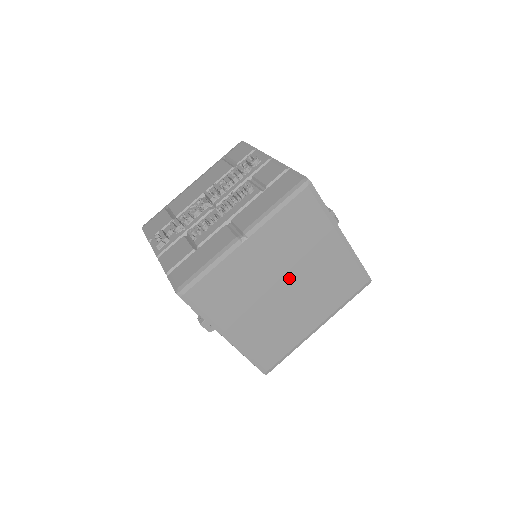
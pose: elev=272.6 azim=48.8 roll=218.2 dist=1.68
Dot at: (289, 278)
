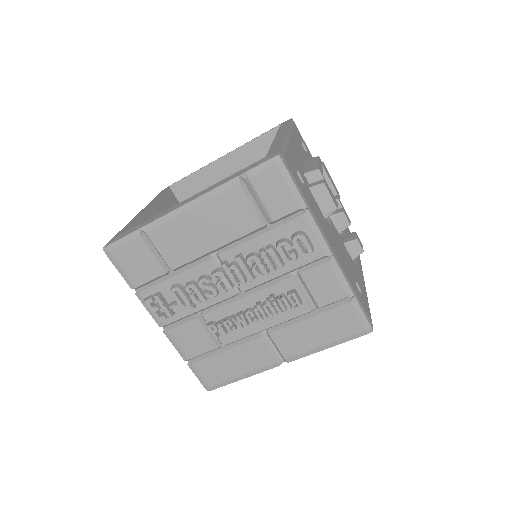
Dot at: occluded
